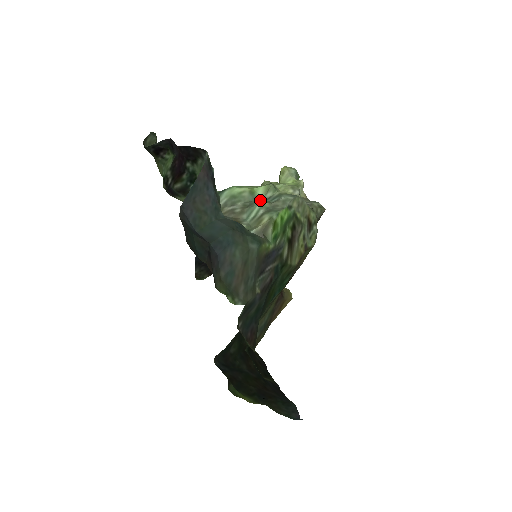
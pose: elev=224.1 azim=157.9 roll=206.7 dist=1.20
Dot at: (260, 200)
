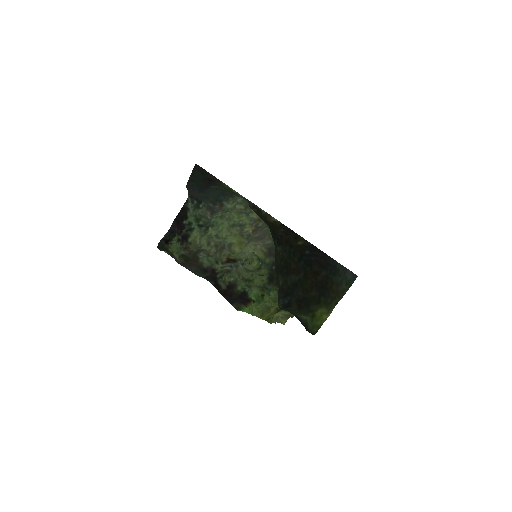
Dot at: (230, 211)
